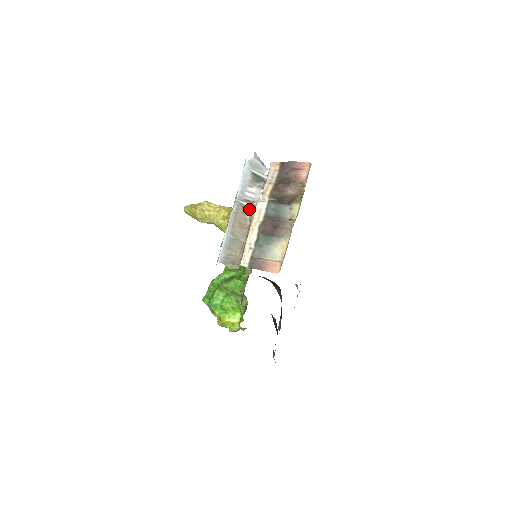
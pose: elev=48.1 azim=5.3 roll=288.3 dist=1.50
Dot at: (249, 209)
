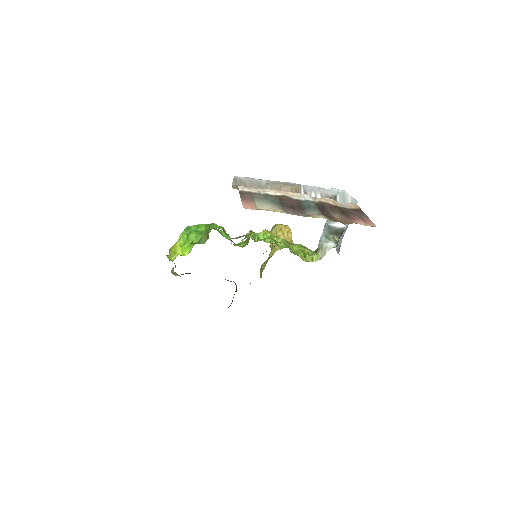
Dot at: occluded
